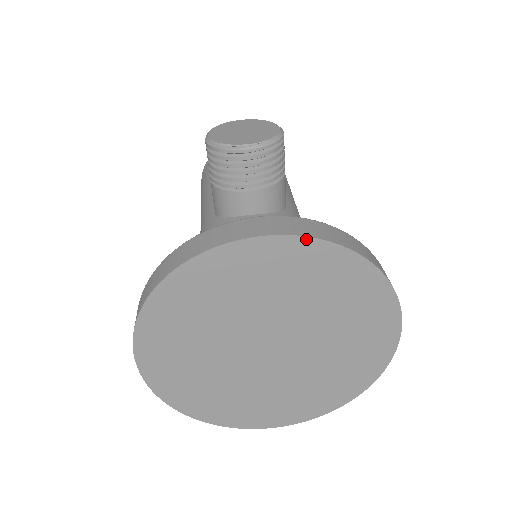
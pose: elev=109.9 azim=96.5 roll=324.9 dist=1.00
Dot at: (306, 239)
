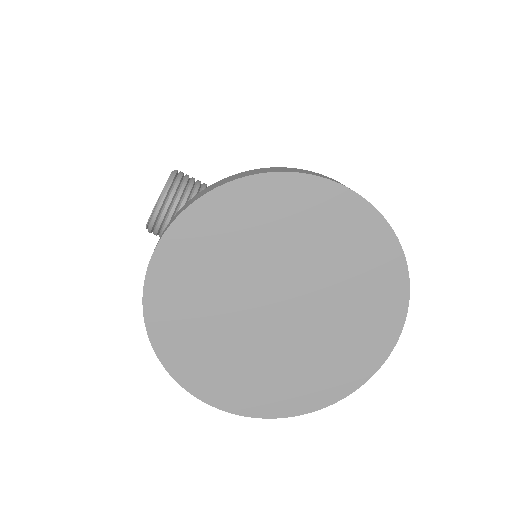
Dot at: (179, 219)
